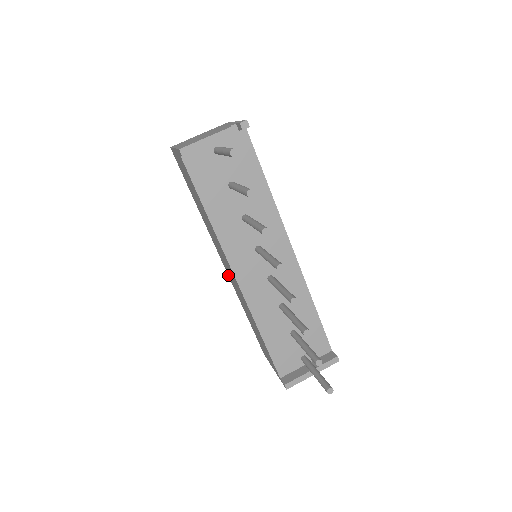
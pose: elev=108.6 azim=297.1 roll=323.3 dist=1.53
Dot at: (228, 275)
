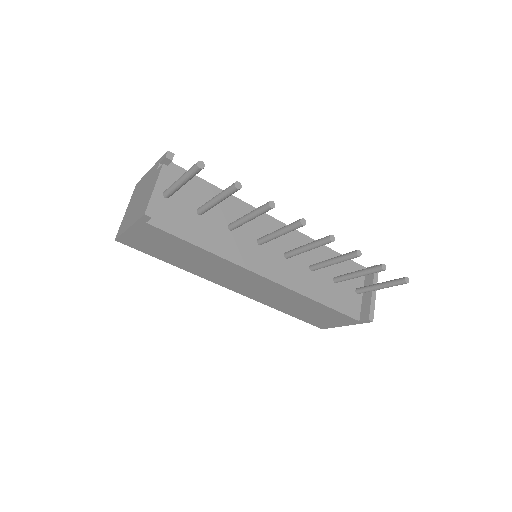
Dot at: (246, 296)
